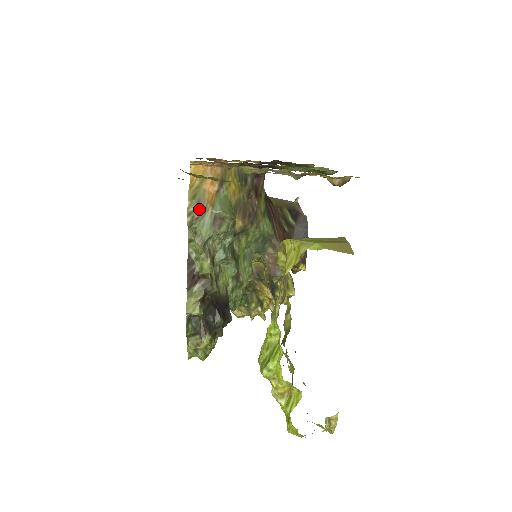
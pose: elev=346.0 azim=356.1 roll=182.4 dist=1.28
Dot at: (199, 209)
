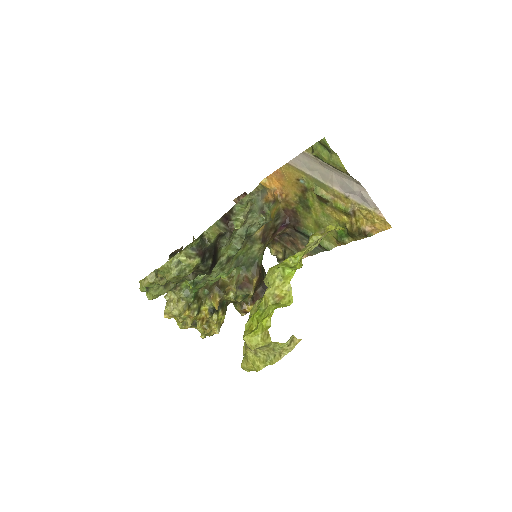
Dot at: (262, 193)
